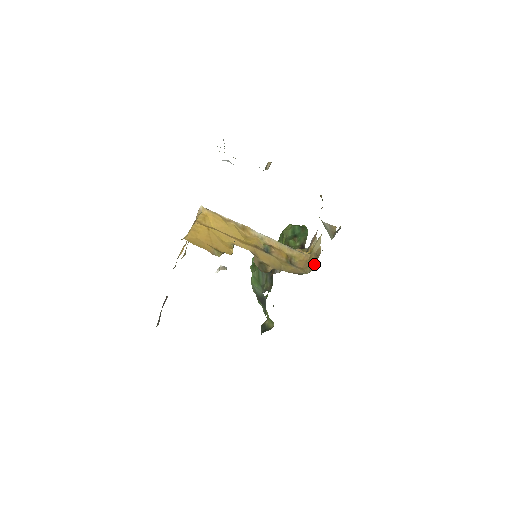
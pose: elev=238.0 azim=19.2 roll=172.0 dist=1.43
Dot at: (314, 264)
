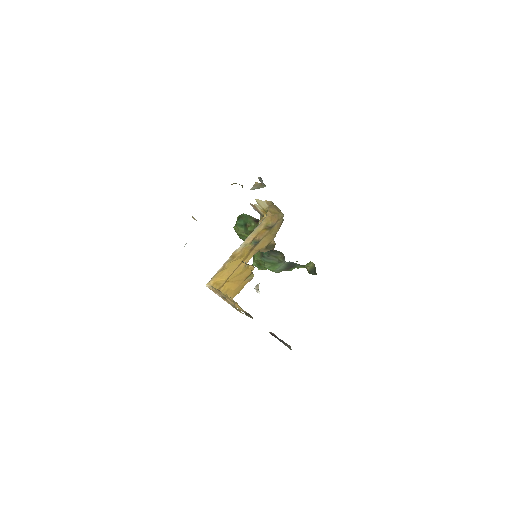
Dot at: (278, 209)
